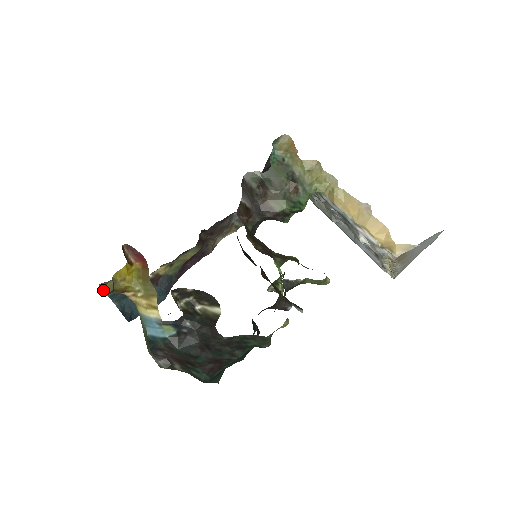
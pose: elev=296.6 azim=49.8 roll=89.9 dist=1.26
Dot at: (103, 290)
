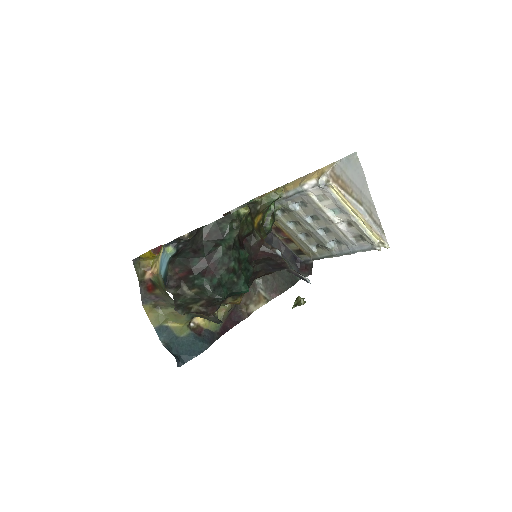
Dot at: occluded
